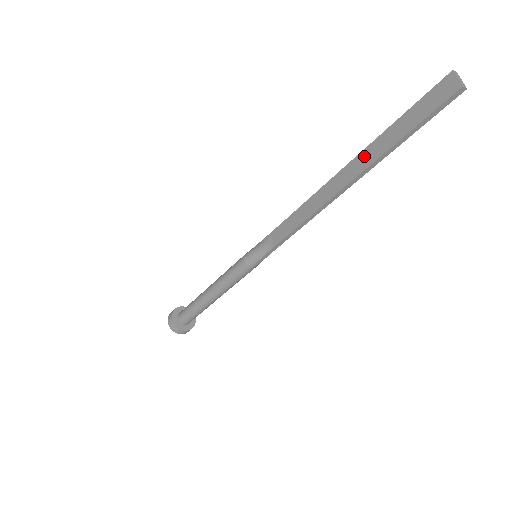
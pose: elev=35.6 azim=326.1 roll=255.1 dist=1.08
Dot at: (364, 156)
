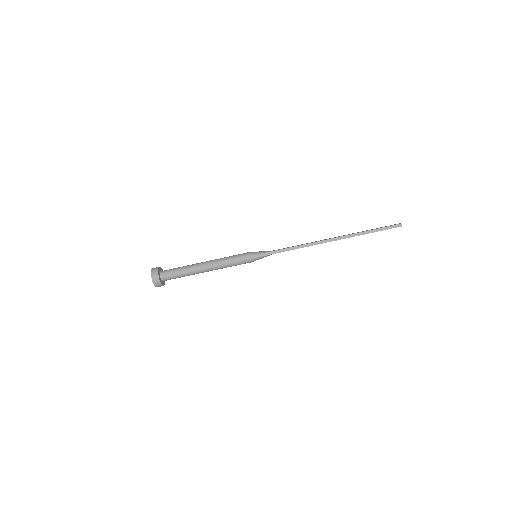
Dot at: occluded
